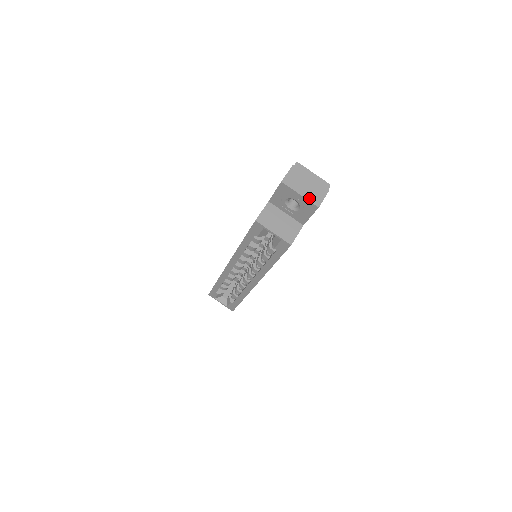
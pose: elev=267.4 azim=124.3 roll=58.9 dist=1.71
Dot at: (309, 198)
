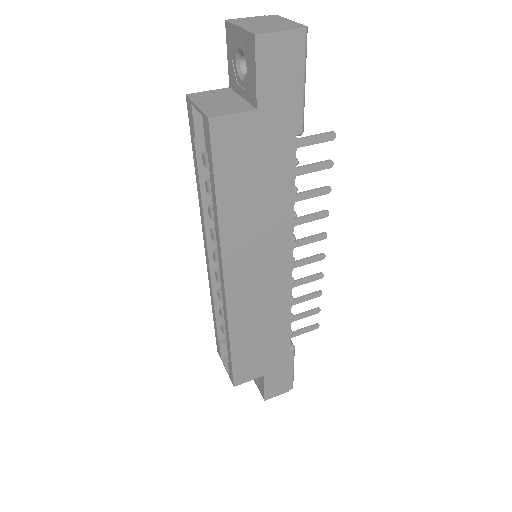
Dot at: (250, 29)
